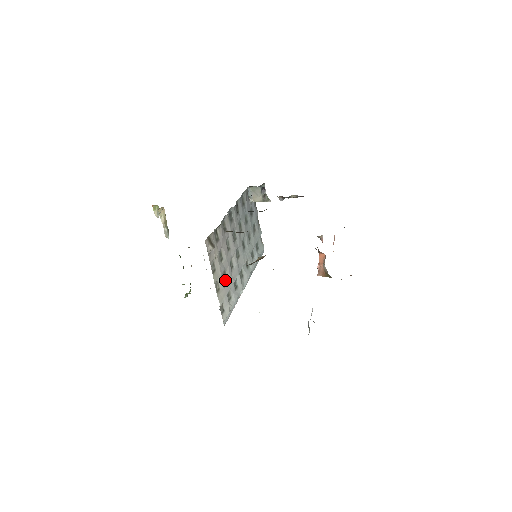
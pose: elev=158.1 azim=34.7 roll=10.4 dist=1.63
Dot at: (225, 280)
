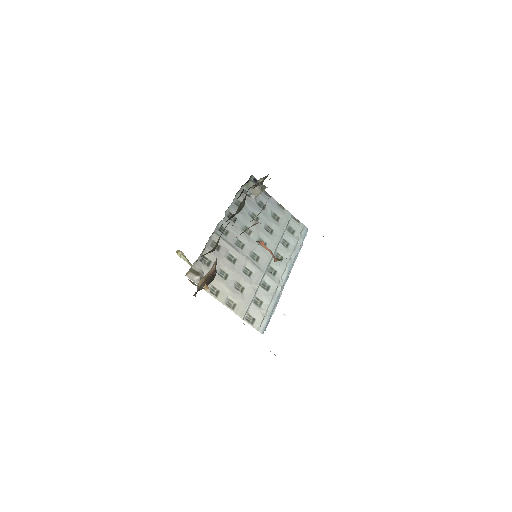
Dot at: (243, 291)
